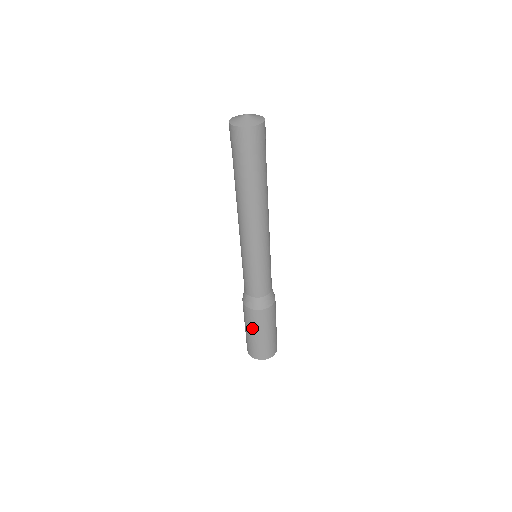
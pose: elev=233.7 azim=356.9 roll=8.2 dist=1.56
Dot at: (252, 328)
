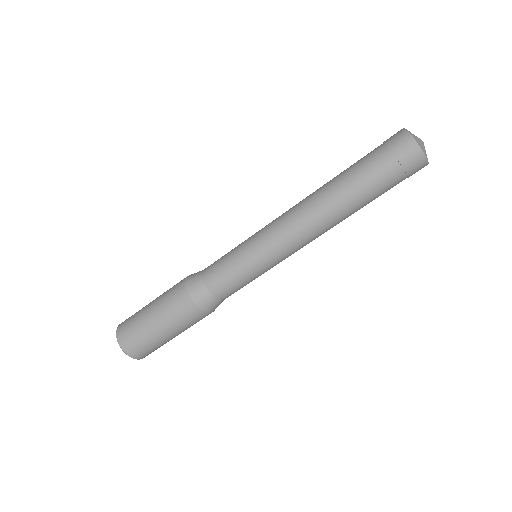
Dot at: (167, 321)
